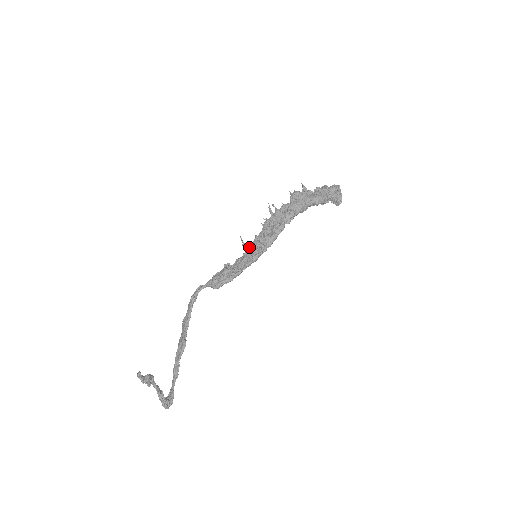
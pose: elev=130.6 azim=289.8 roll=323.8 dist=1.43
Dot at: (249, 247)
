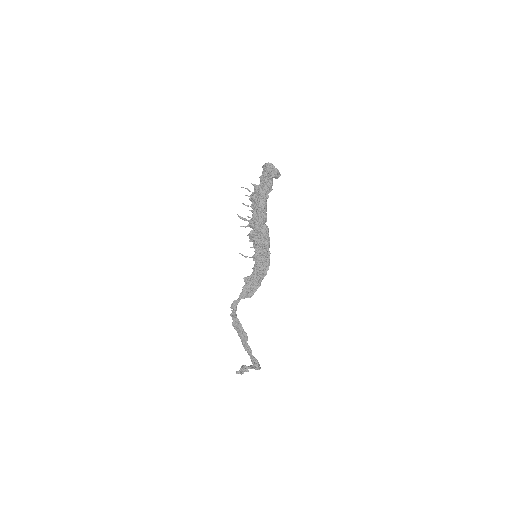
Dot at: (258, 260)
